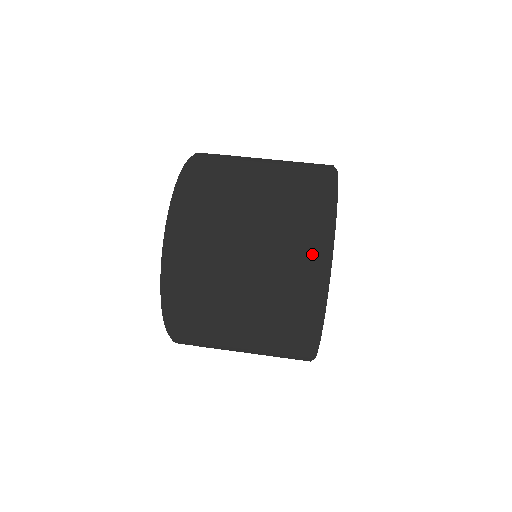
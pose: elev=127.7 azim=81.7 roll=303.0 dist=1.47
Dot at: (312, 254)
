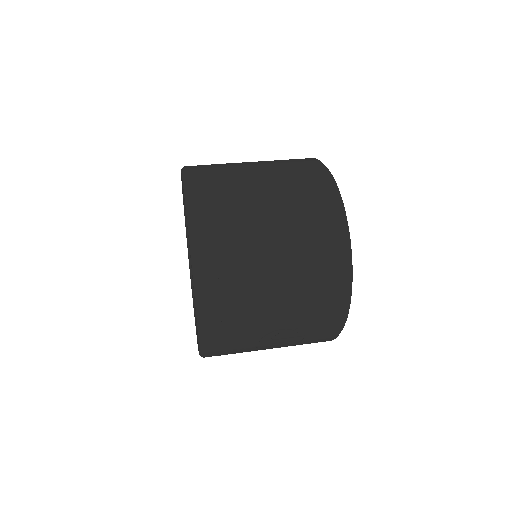
Dot at: (323, 190)
